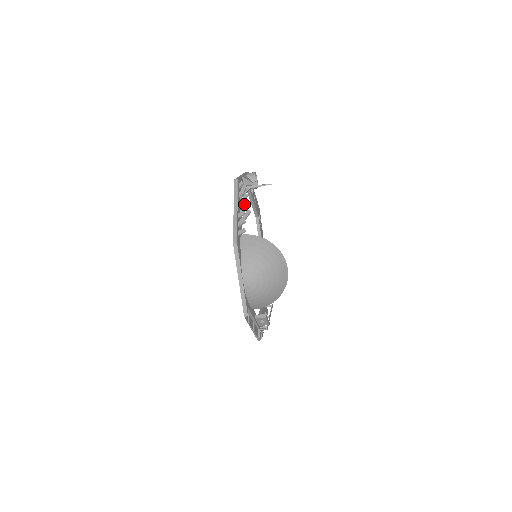
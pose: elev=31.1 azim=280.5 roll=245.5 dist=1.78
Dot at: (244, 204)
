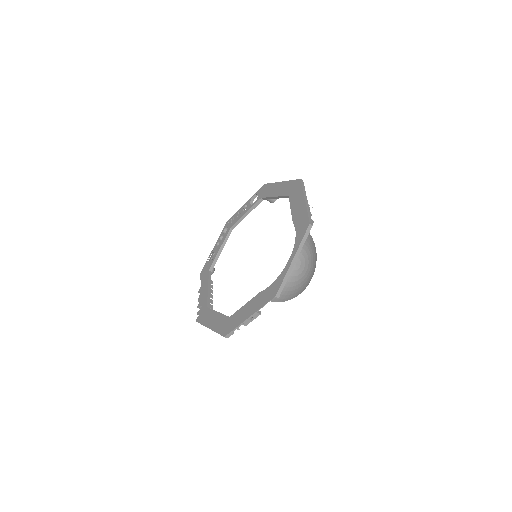
Dot at: occluded
